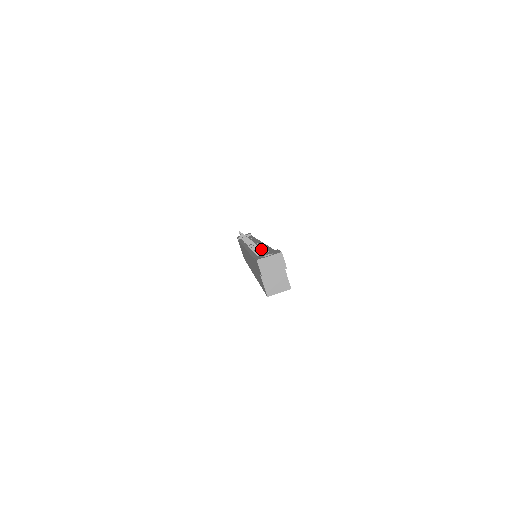
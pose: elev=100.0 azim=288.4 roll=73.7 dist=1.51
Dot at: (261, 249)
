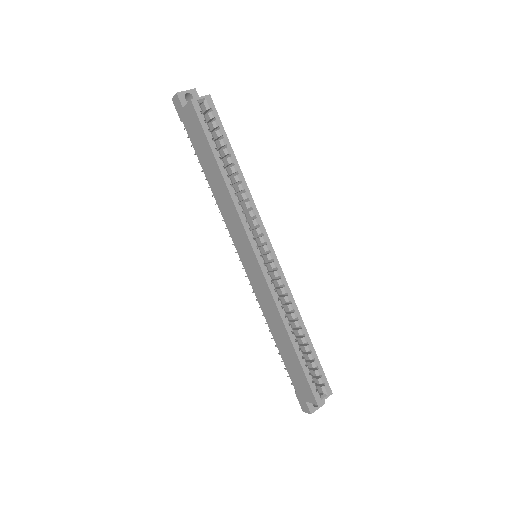
Dot at: occluded
